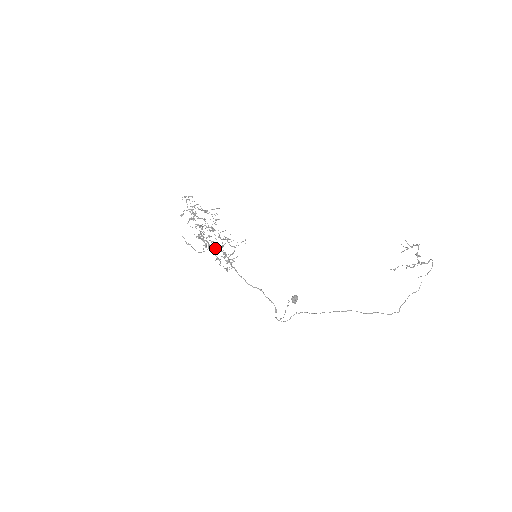
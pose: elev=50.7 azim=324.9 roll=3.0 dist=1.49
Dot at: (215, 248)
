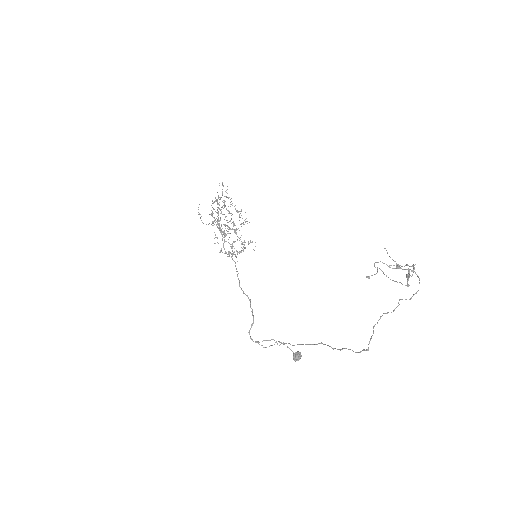
Dot at: occluded
